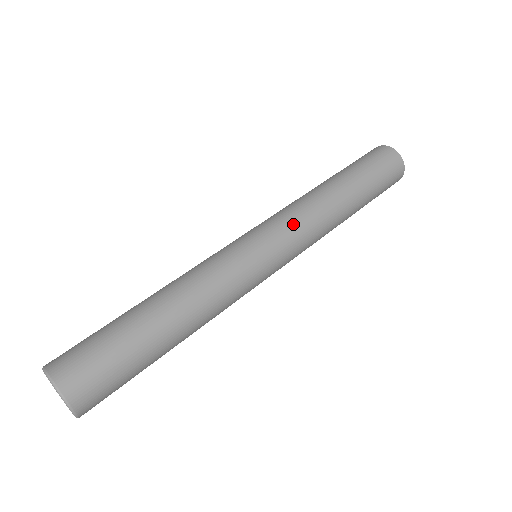
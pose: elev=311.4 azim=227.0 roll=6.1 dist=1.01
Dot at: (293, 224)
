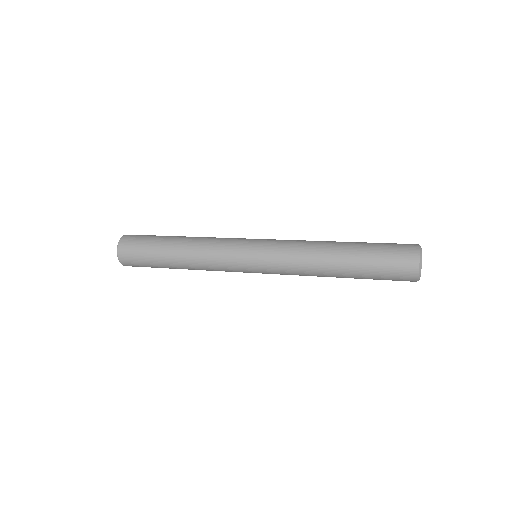
Dot at: (282, 249)
